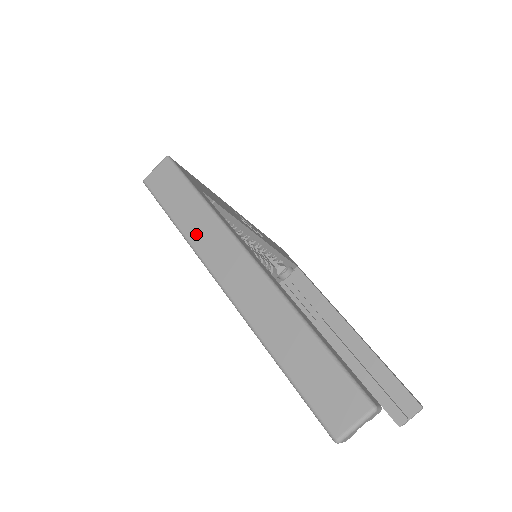
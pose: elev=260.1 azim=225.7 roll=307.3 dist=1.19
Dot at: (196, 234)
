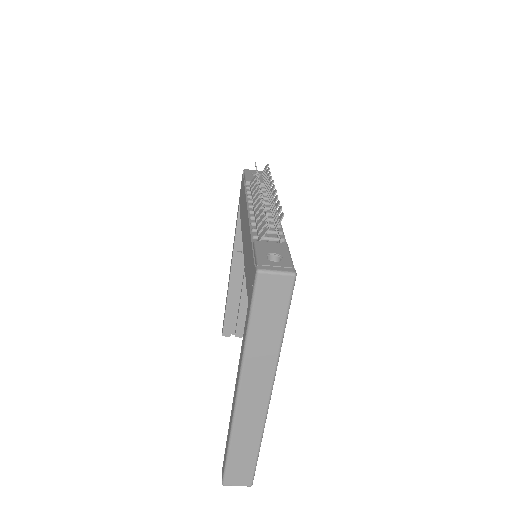
Dot at: (255, 355)
